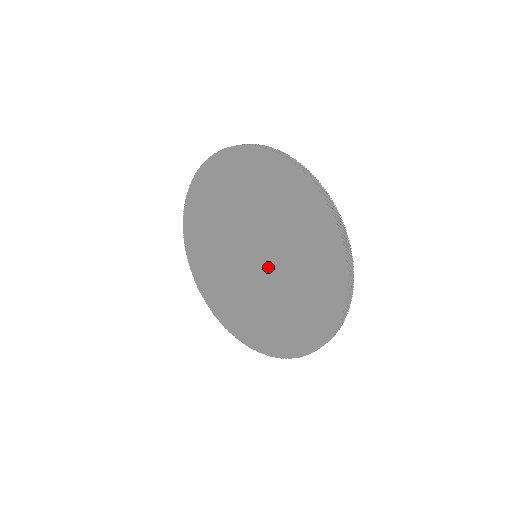
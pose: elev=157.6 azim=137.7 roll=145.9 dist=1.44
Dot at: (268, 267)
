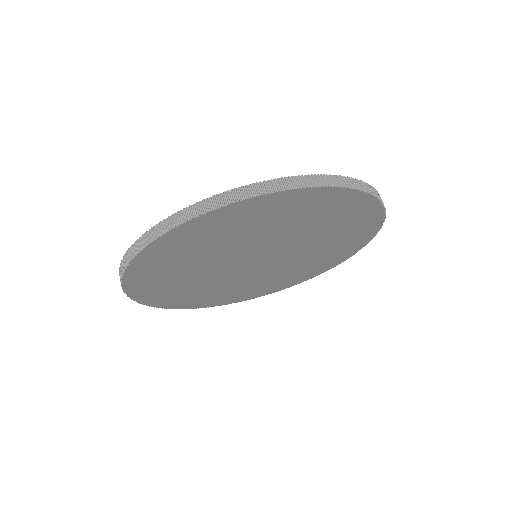
Dot at: (282, 255)
